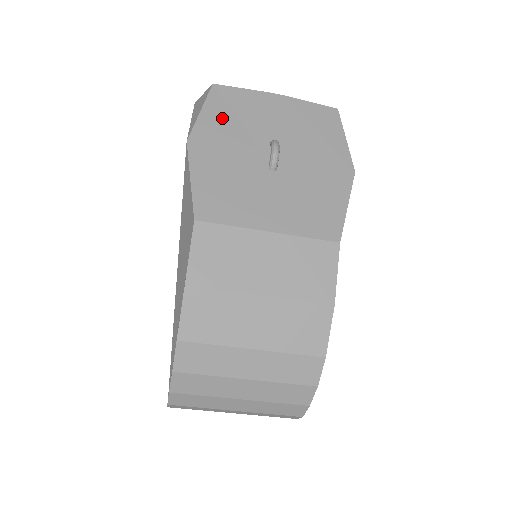
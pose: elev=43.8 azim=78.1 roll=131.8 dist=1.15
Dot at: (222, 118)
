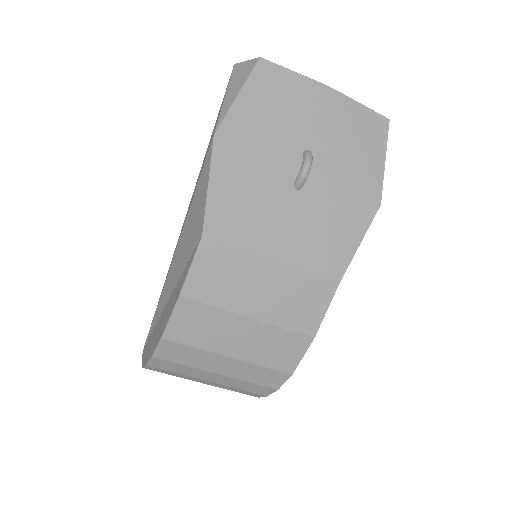
Dot at: (259, 109)
